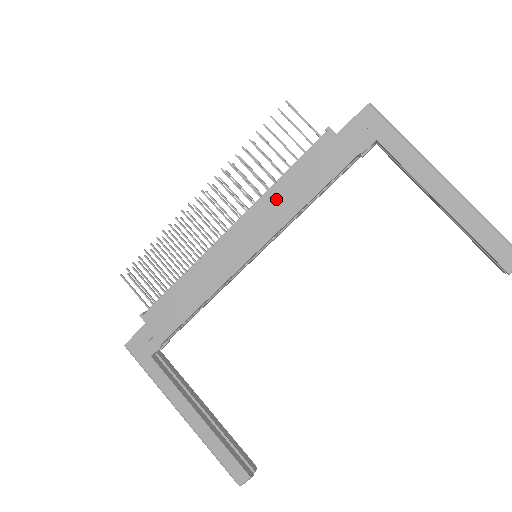
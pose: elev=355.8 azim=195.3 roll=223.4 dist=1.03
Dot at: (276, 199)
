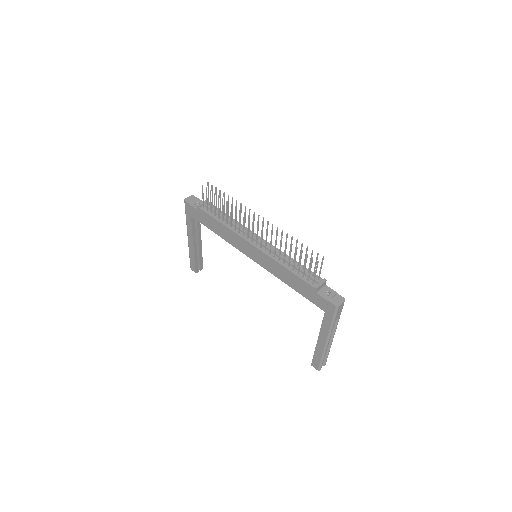
Dot at: (277, 267)
